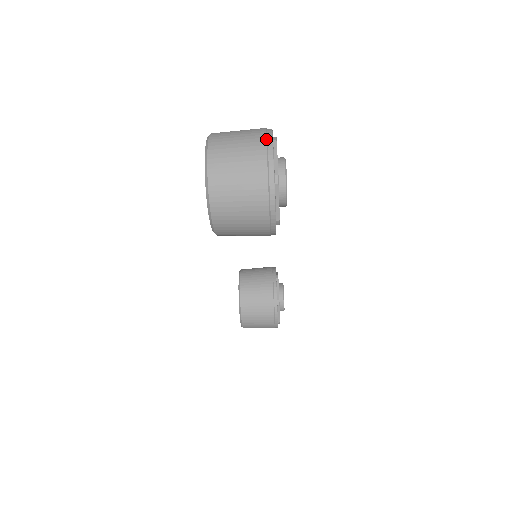
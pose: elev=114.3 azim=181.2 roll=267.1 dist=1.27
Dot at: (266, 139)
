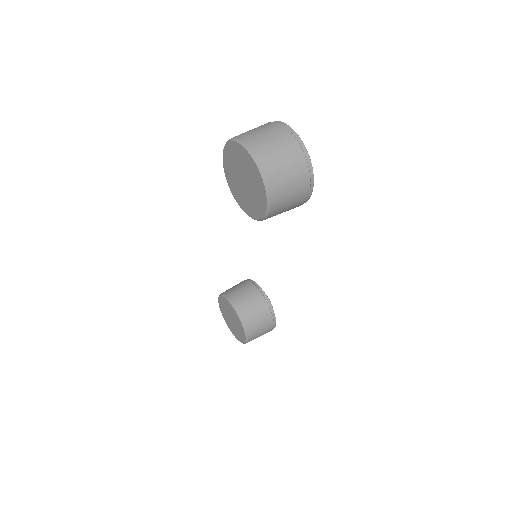
Dot at: (282, 125)
